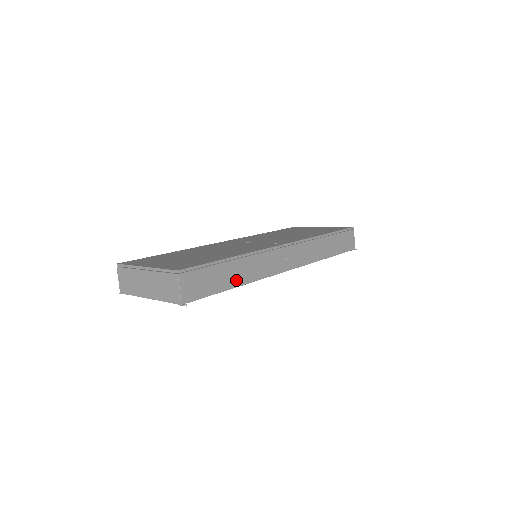
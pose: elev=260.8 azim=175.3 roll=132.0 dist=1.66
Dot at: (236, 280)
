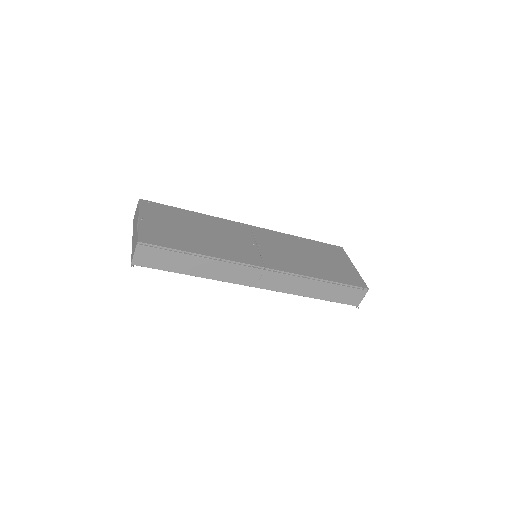
Dot at: (194, 271)
